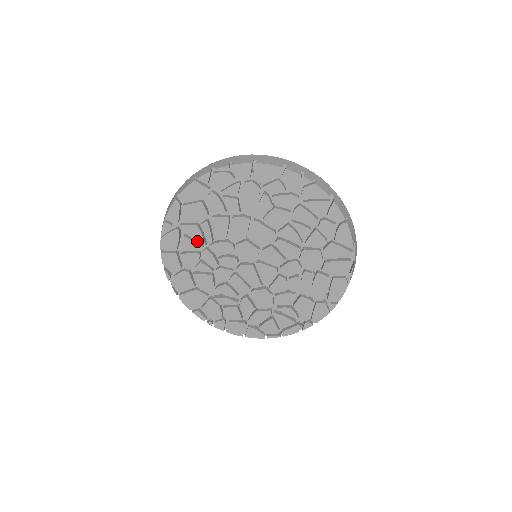
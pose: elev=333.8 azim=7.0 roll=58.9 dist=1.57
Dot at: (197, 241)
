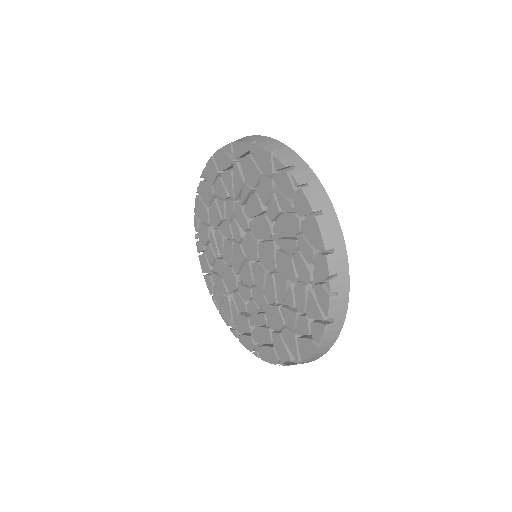
Dot at: (234, 188)
